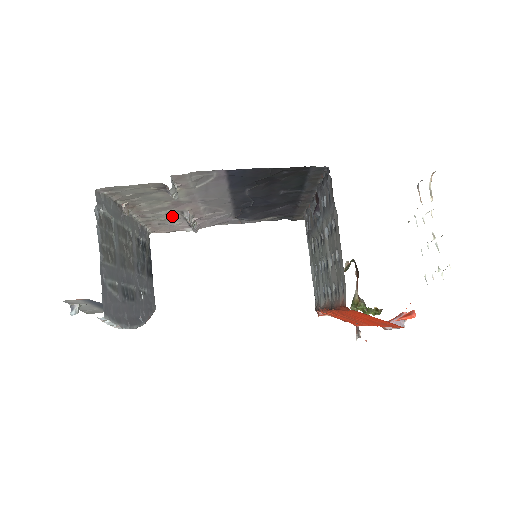
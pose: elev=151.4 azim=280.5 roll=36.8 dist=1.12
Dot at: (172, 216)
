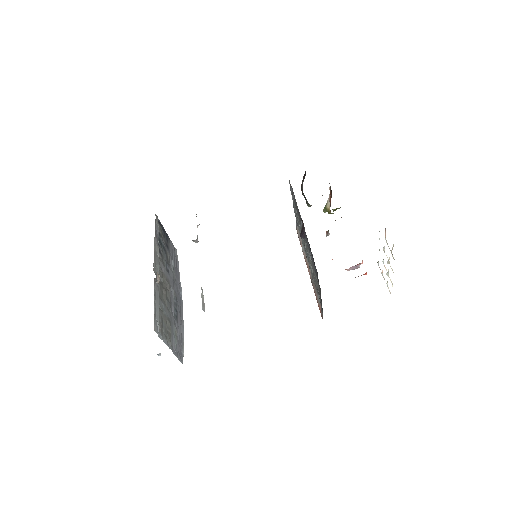
Dot at: occluded
